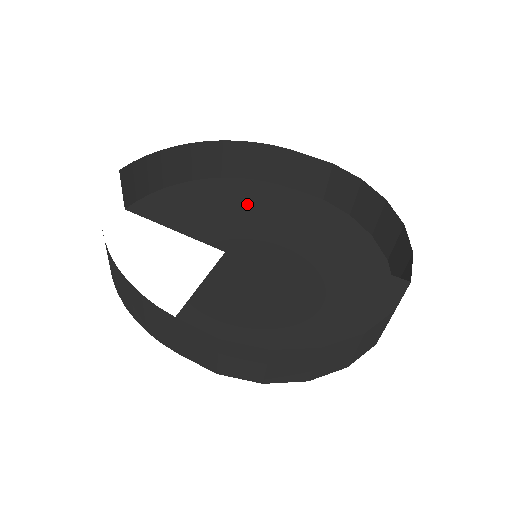
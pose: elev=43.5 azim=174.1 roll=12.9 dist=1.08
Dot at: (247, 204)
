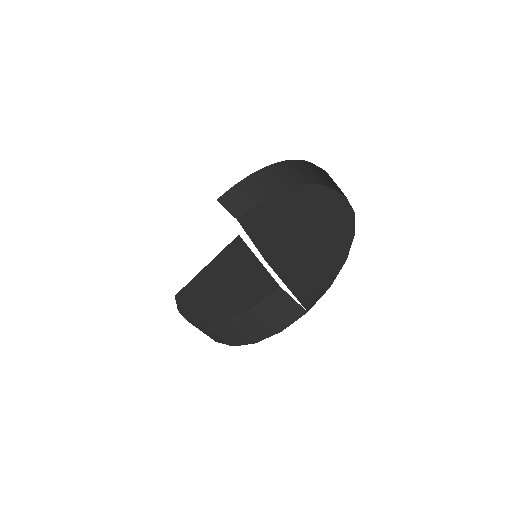
Dot at: (295, 209)
